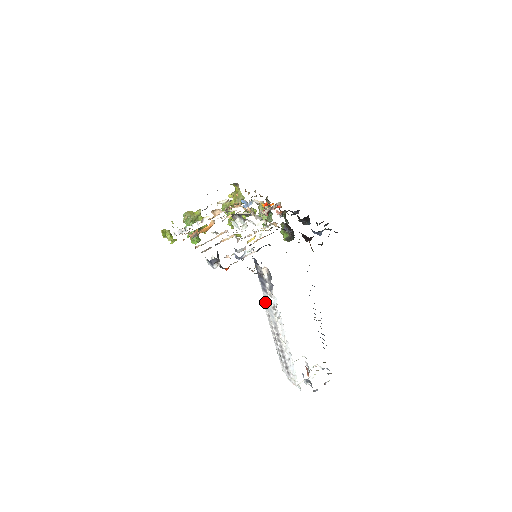
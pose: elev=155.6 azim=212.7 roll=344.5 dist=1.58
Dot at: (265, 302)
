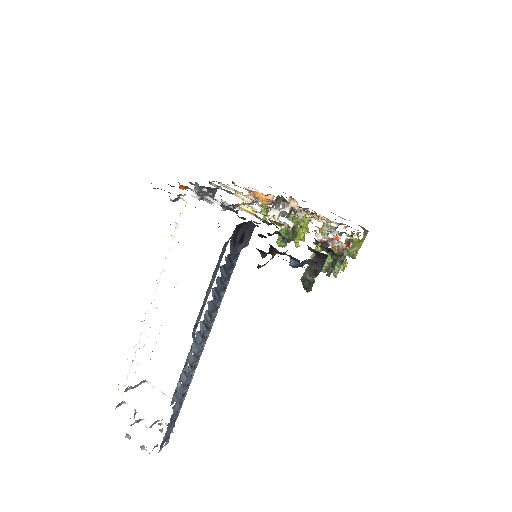
Dot at: occluded
